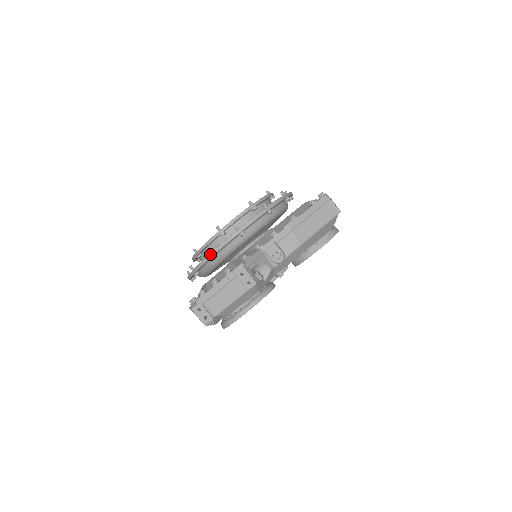
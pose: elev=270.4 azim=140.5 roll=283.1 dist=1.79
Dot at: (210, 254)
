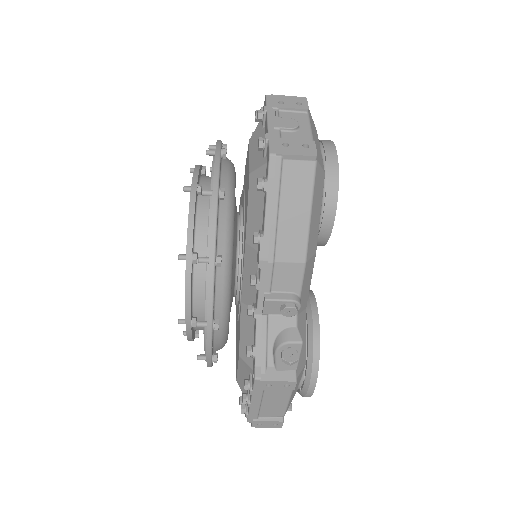
Dot at: occluded
